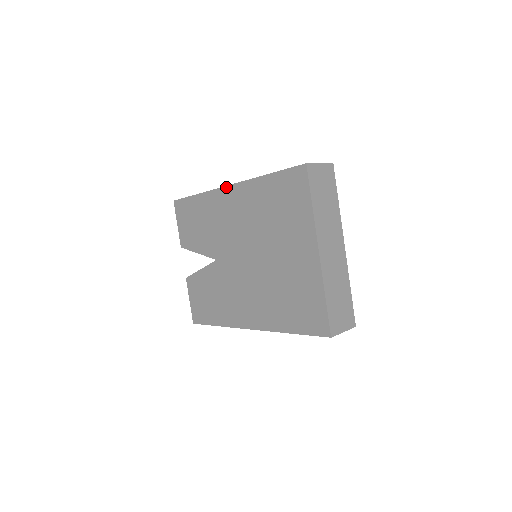
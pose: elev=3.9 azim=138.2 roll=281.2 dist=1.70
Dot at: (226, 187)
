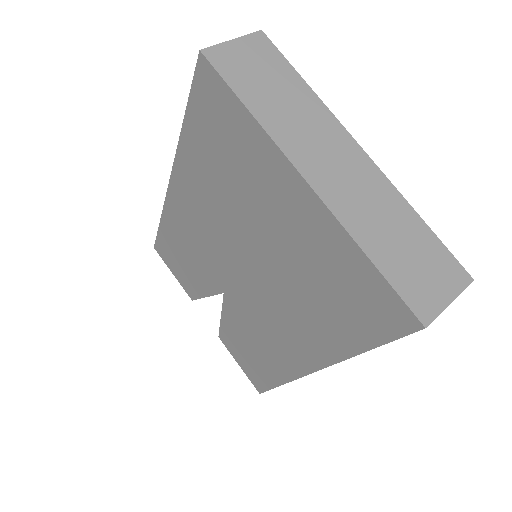
Dot at: (169, 185)
